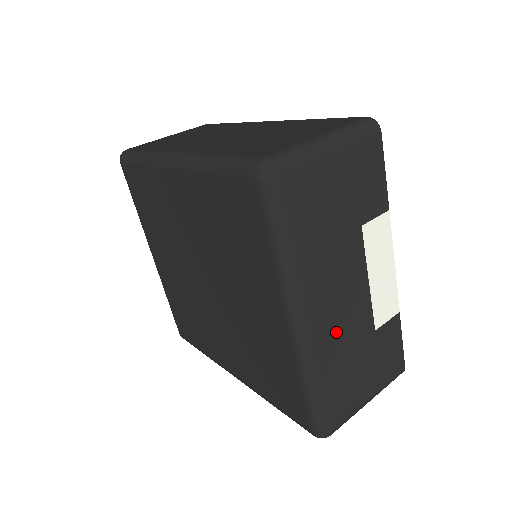
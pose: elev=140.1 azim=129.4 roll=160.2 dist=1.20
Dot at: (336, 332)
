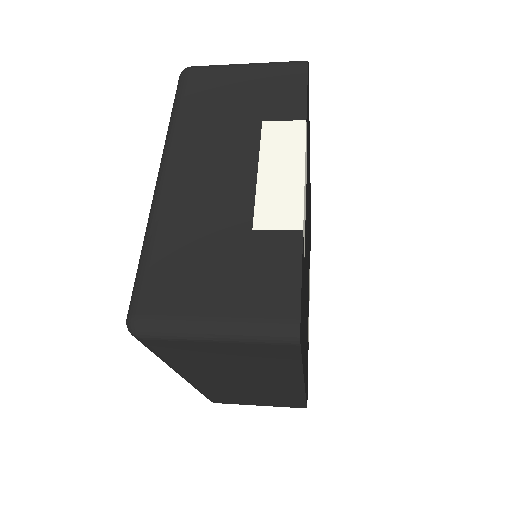
Dot at: (194, 201)
